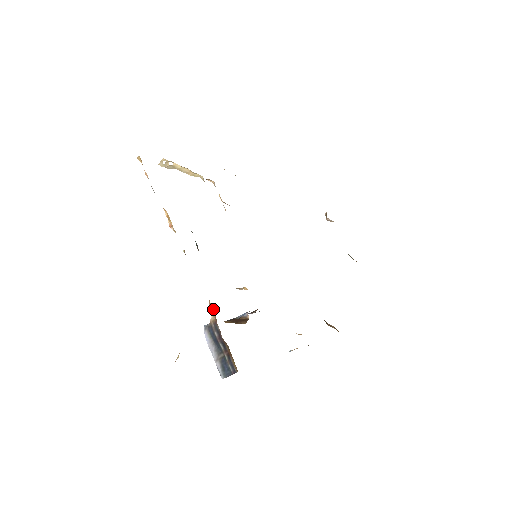
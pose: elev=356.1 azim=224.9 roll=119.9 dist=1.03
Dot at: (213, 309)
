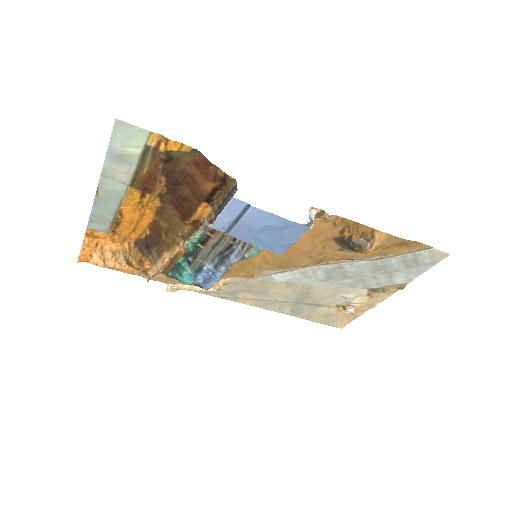
Dot at: (210, 215)
